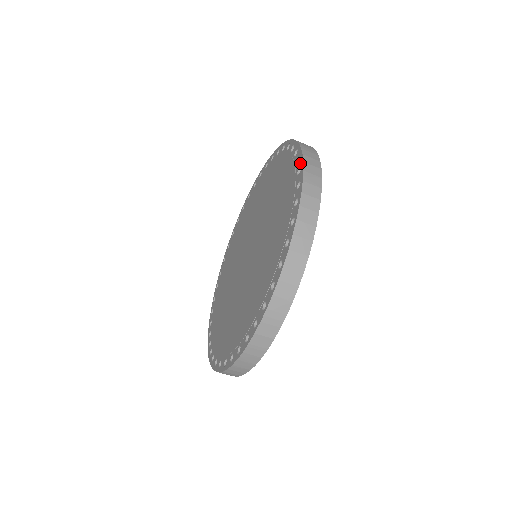
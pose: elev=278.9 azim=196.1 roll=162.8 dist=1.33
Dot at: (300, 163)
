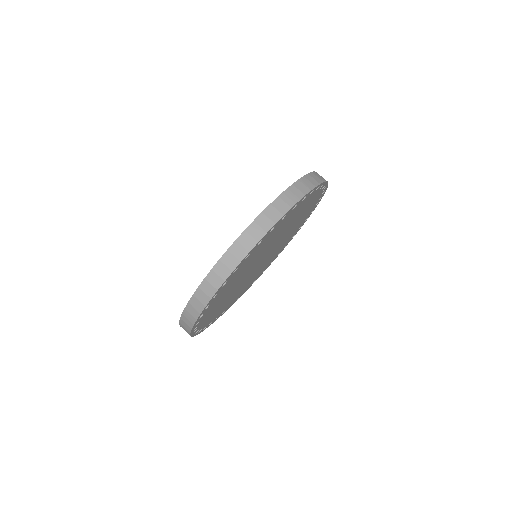
Dot at: (264, 211)
